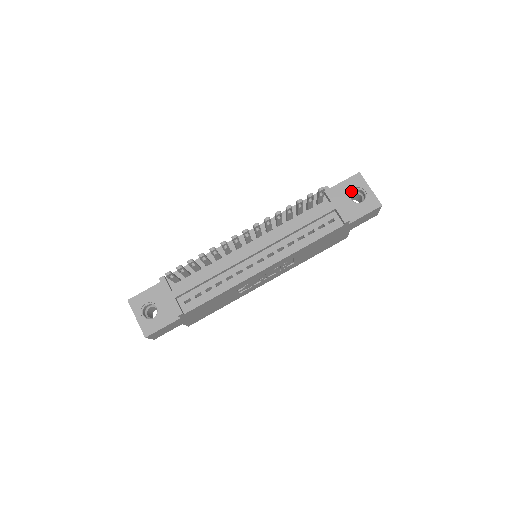
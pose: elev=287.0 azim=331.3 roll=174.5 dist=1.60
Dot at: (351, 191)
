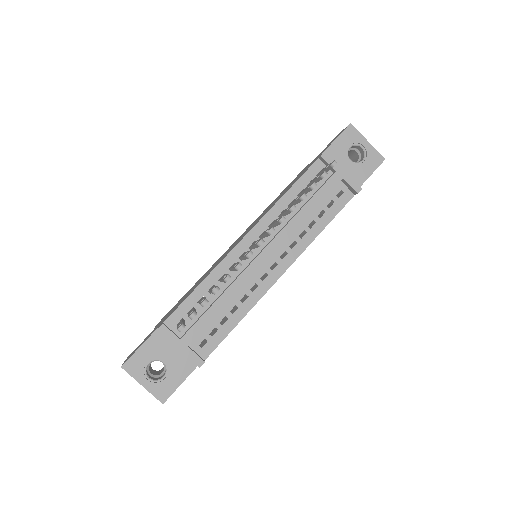
Dot at: (347, 150)
